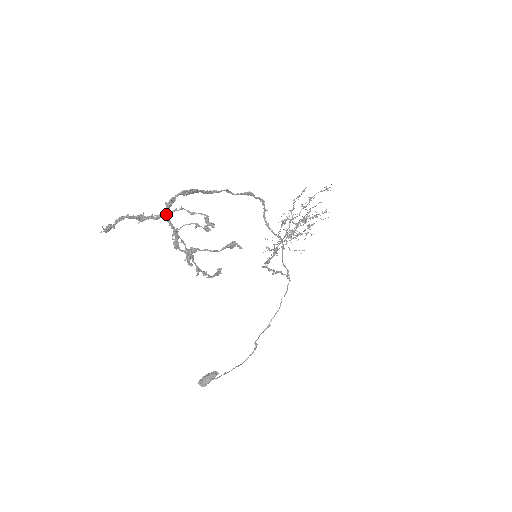
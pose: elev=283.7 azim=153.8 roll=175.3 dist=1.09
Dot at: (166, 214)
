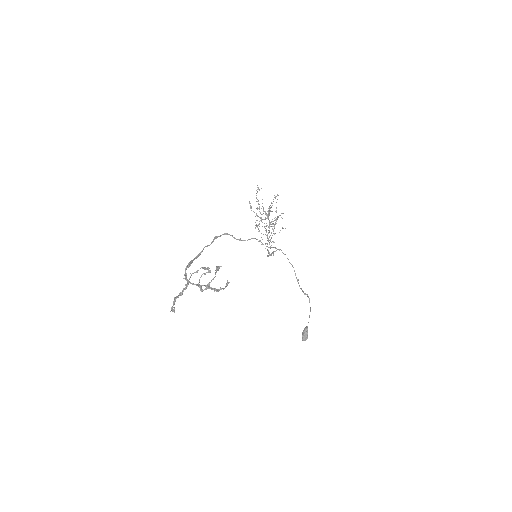
Dot at: (188, 282)
